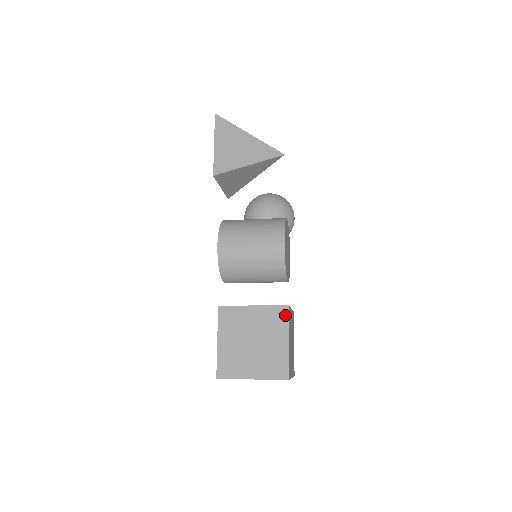
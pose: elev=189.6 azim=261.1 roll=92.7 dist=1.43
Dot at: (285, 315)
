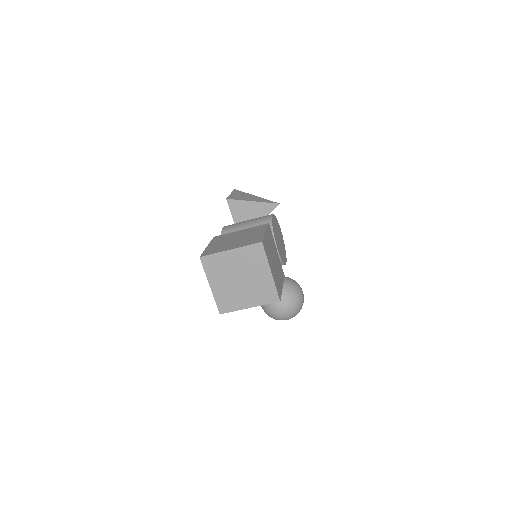
Dot at: (265, 226)
